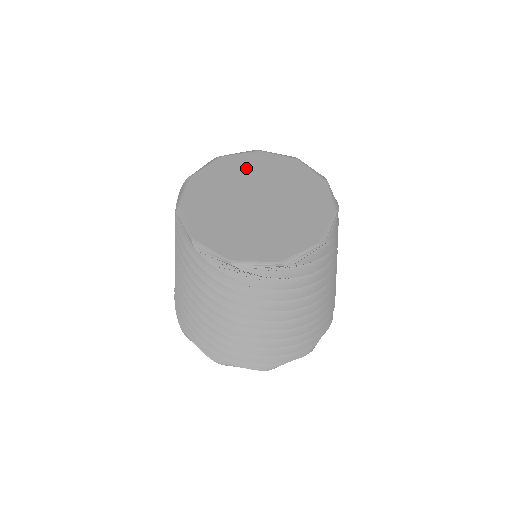
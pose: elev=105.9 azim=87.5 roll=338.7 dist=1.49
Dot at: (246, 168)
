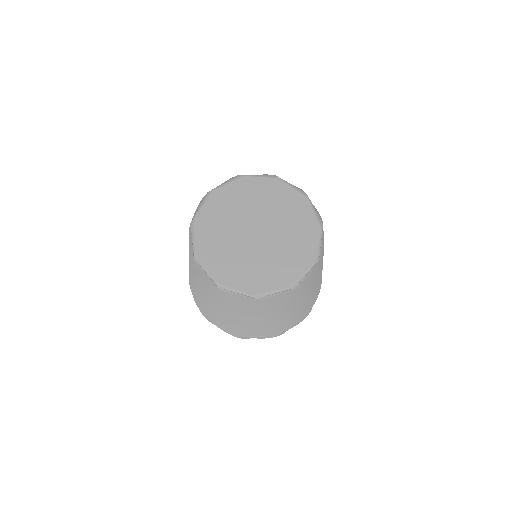
Dot at: (238, 199)
